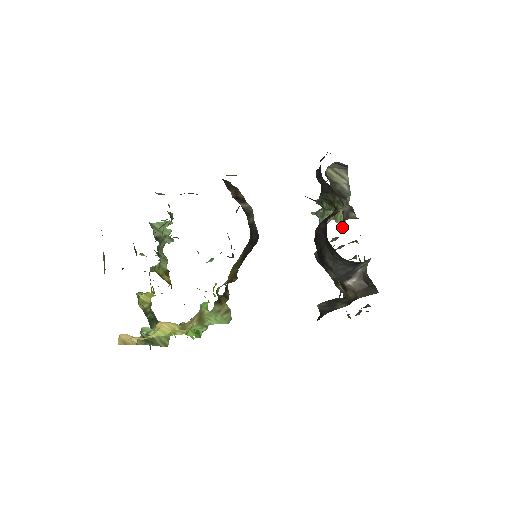
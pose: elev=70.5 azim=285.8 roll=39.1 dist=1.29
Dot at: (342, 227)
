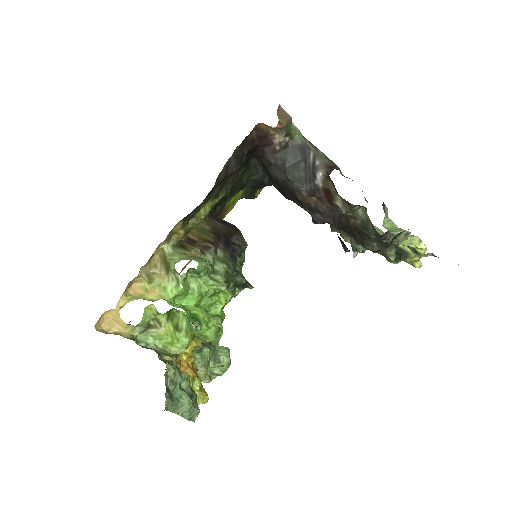
Dot at: occluded
